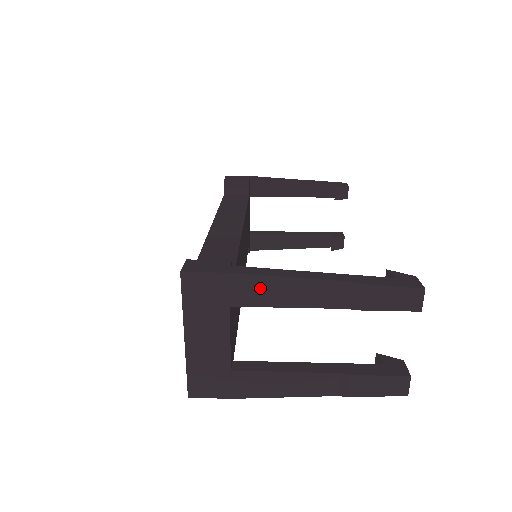
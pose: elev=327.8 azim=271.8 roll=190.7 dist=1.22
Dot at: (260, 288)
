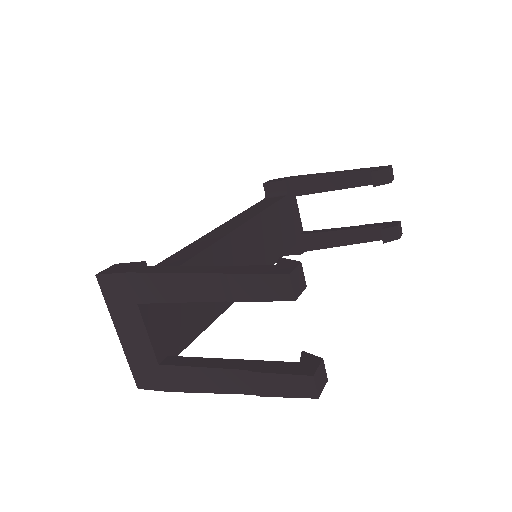
Dot at: (152, 285)
